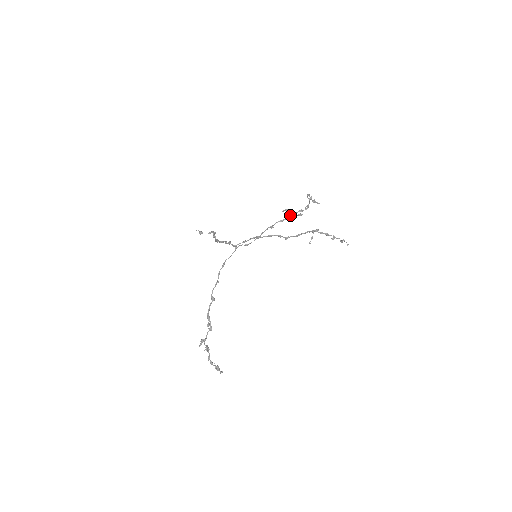
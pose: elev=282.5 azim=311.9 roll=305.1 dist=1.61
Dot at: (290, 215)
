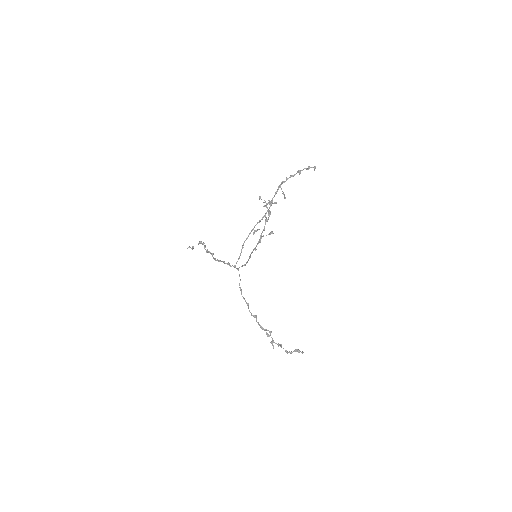
Dot at: (262, 232)
